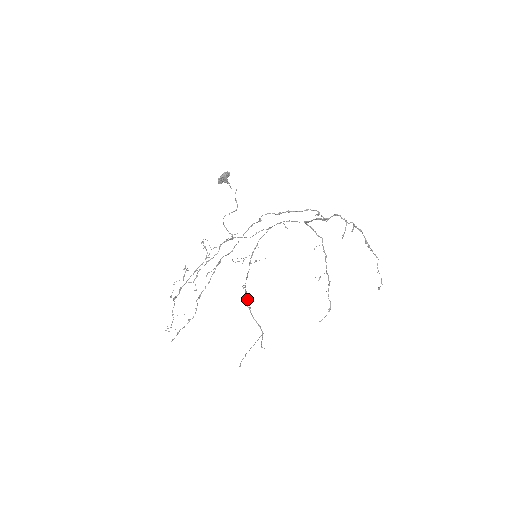
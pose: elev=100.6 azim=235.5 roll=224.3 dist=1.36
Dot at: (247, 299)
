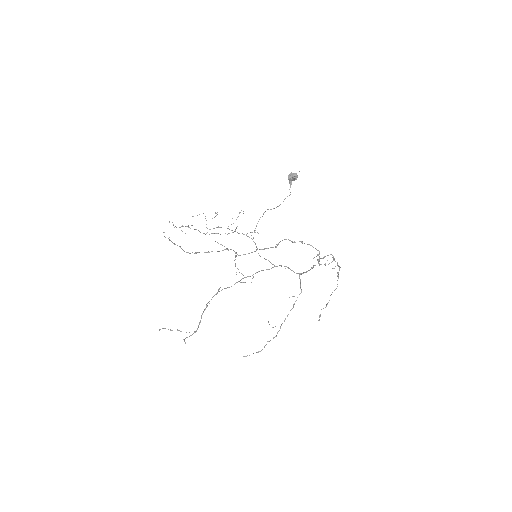
Dot at: occluded
